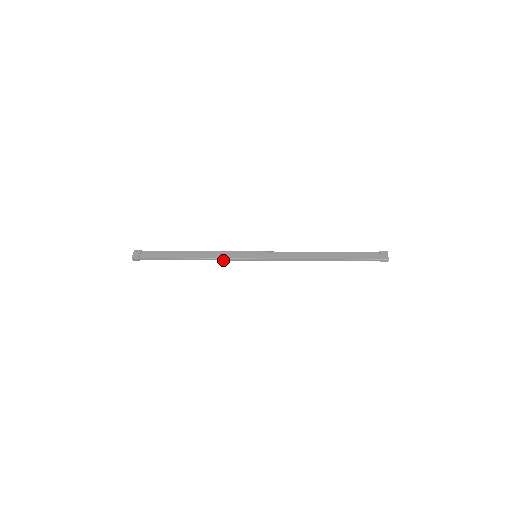
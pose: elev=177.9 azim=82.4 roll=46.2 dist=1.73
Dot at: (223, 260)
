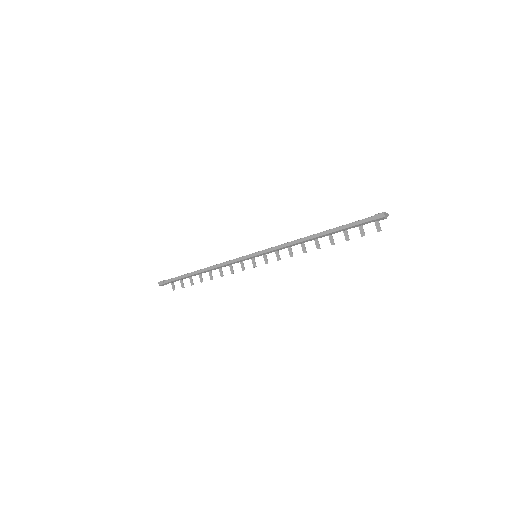
Dot at: (226, 264)
